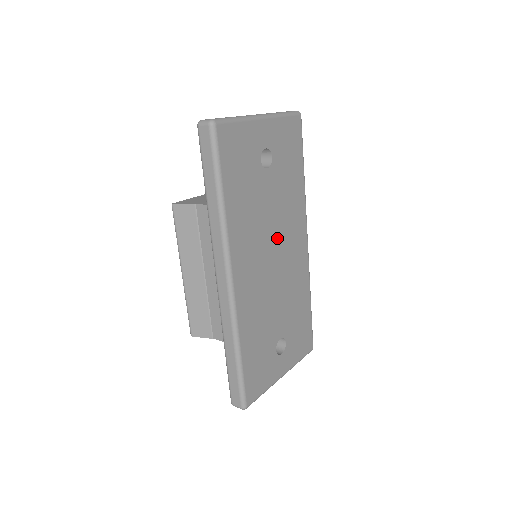
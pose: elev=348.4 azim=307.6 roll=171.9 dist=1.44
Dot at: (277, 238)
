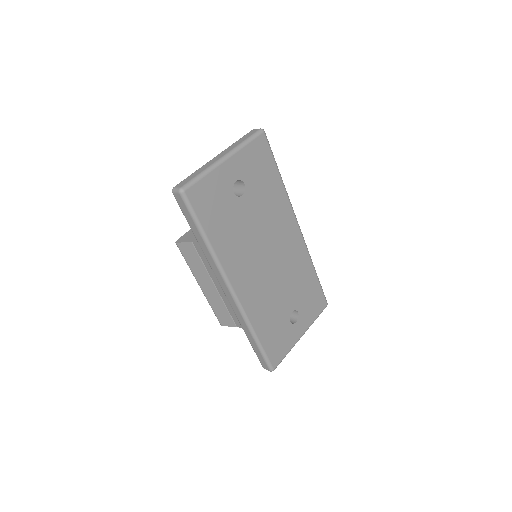
Dot at: (268, 242)
